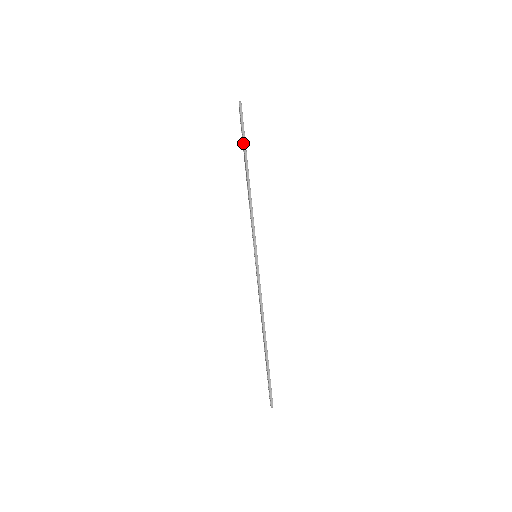
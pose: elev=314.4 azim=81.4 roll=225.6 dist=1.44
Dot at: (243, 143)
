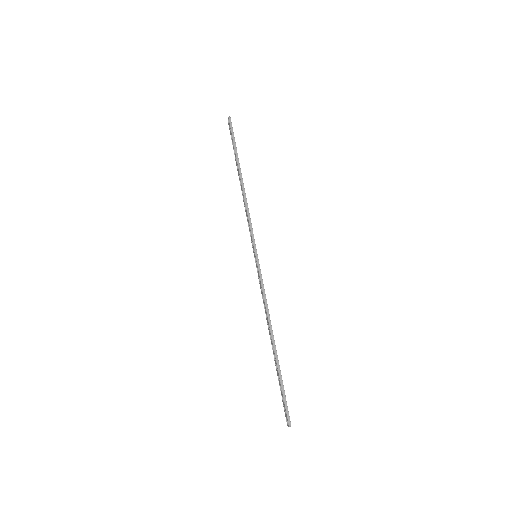
Dot at: occluded
